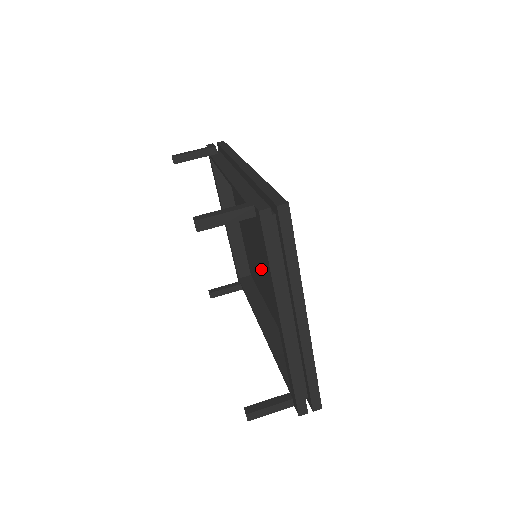
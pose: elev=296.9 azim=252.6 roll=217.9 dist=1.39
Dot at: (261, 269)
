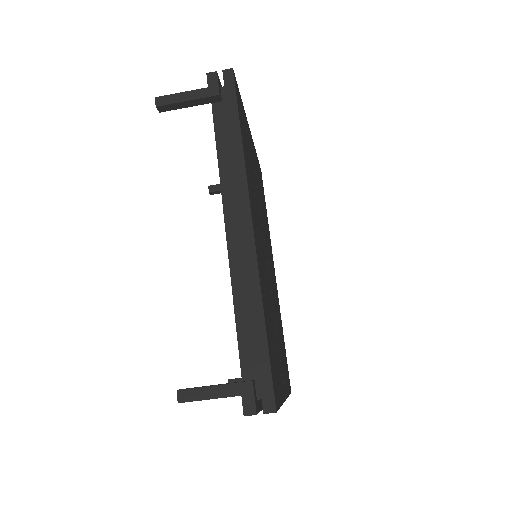
Dot at: occluded
